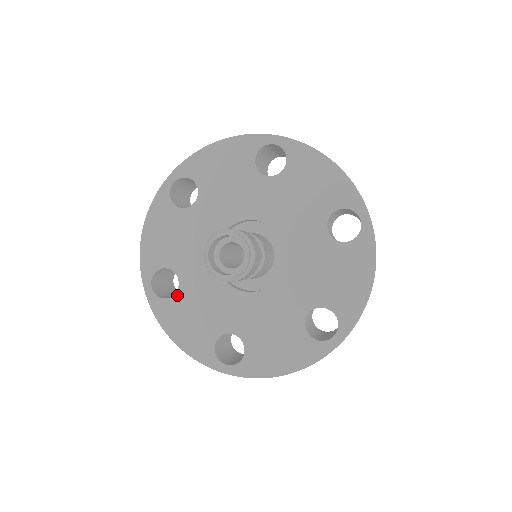
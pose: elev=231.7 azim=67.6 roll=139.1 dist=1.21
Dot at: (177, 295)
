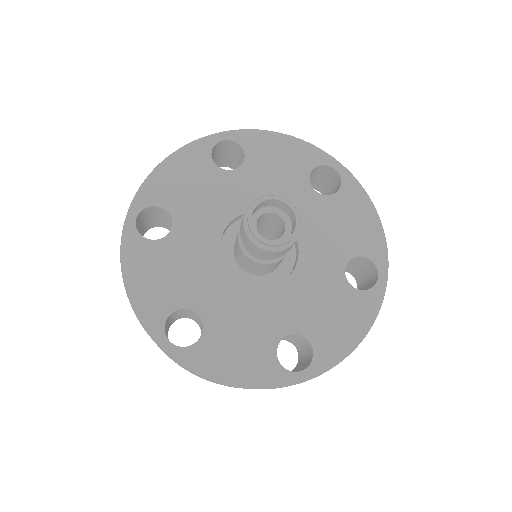
Dot at: (160, 241)
